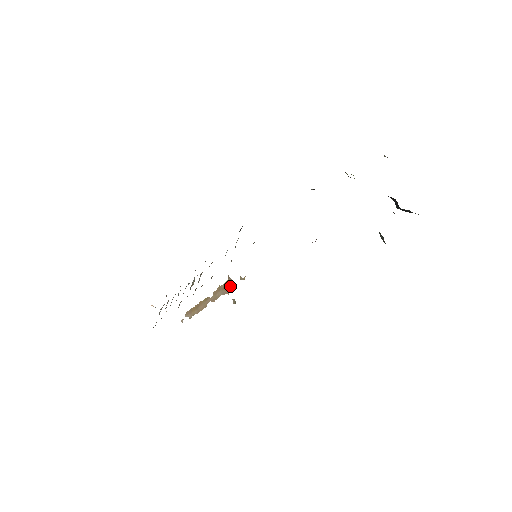
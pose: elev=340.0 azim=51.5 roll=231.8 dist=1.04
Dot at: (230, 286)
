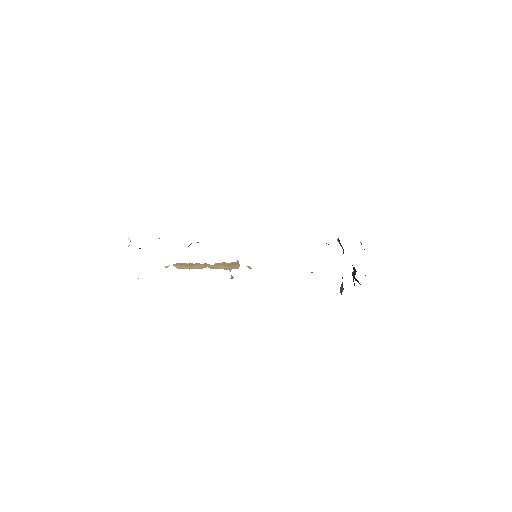
Dot at: (235, 267)
